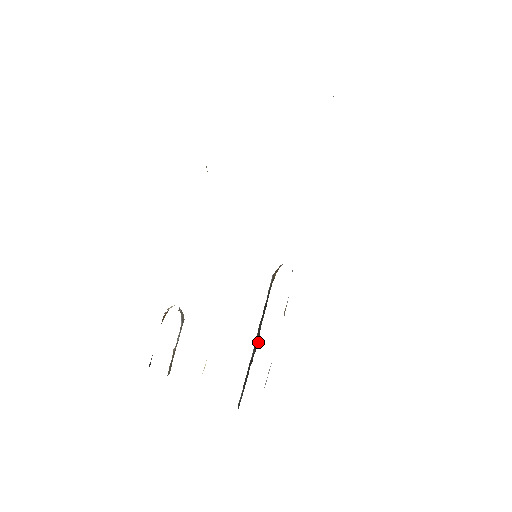
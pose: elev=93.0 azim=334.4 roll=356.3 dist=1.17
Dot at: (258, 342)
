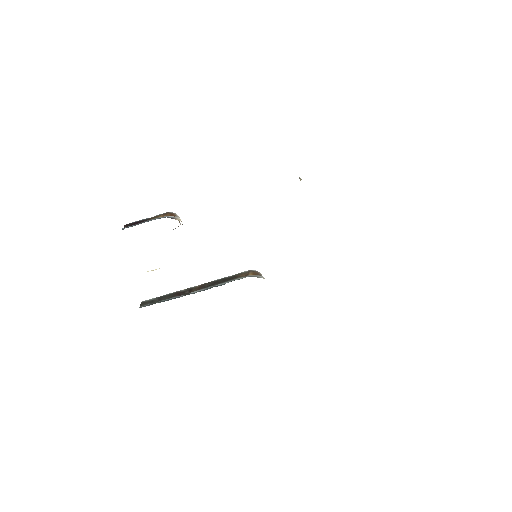
Dot at: (196, 291)
